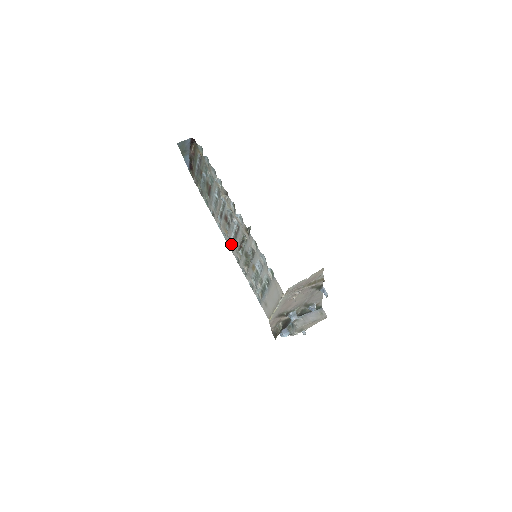
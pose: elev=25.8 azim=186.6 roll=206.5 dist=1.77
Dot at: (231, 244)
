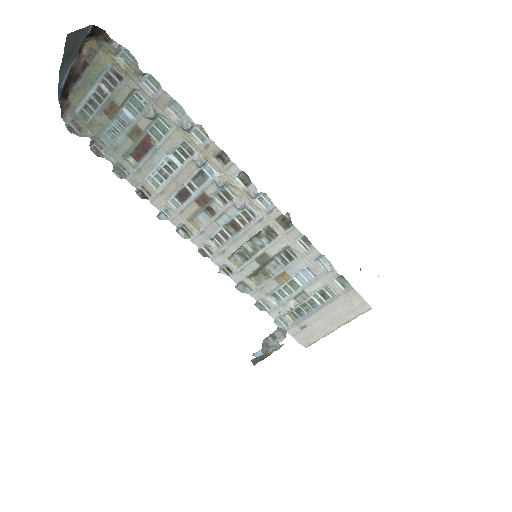
Dot at: (209, 244)
